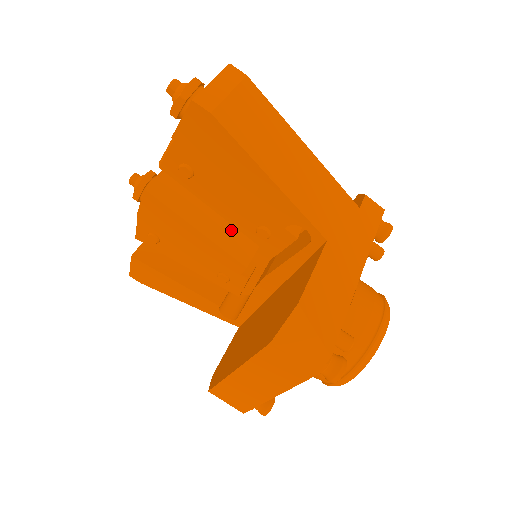
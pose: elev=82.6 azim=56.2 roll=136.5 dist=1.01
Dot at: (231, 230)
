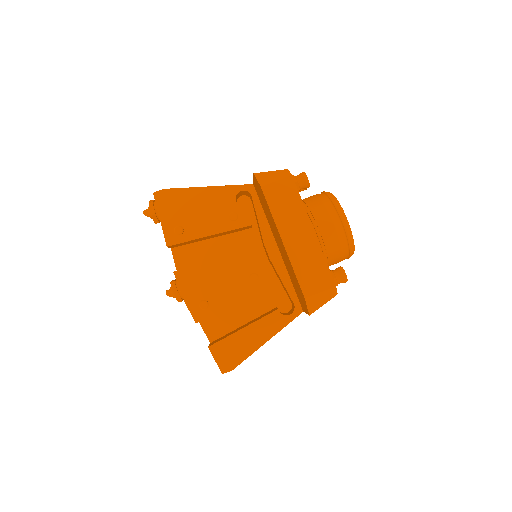
Dot at: occluded
